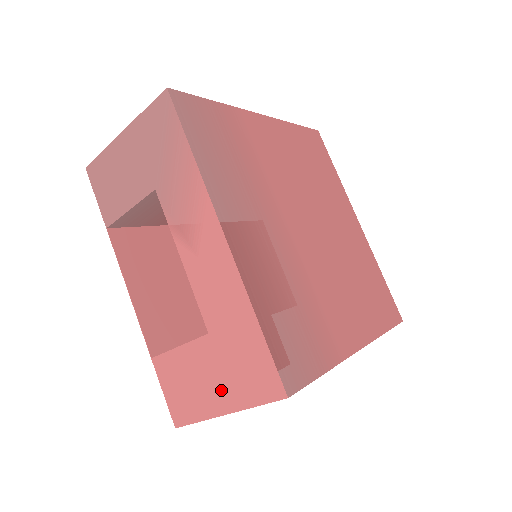
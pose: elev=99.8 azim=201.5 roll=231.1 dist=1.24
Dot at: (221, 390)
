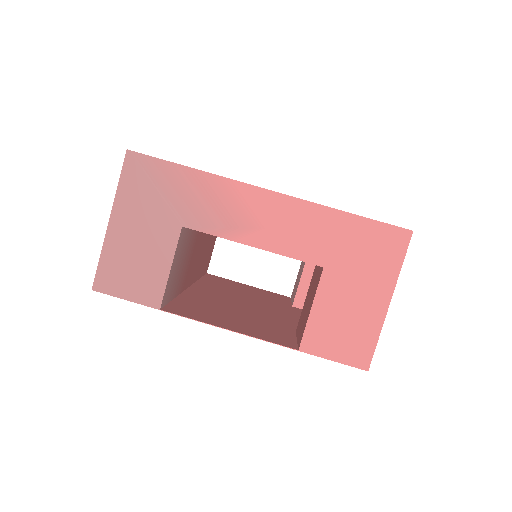
Dot at: (370, 291)
